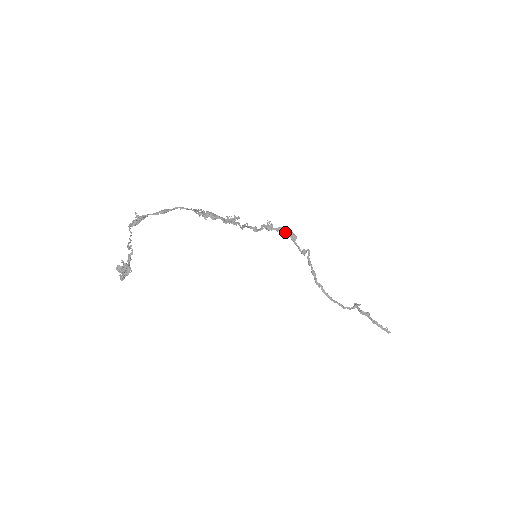
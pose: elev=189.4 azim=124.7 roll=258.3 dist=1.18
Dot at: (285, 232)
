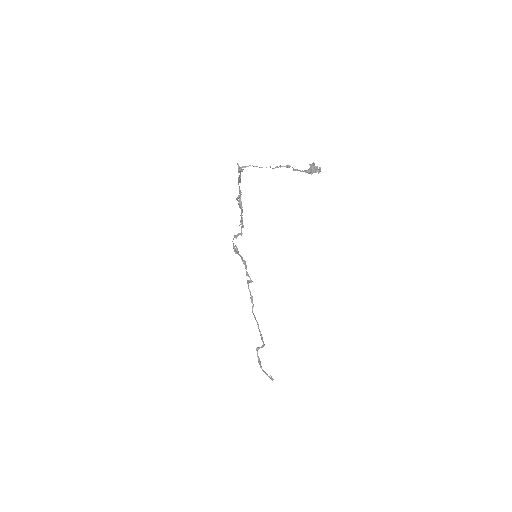
Dot at: occluded
